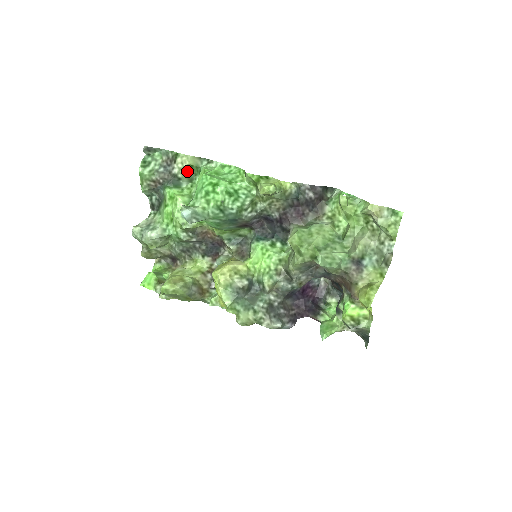
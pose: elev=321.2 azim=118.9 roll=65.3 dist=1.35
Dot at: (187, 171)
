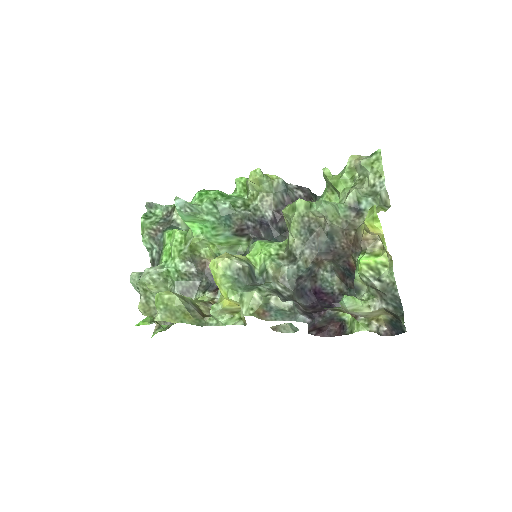
Dot at: occluded
